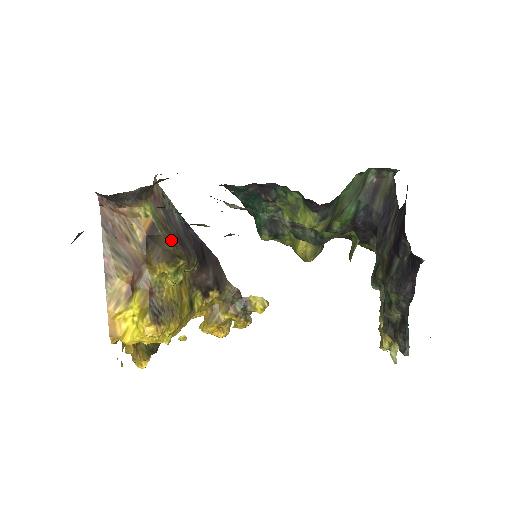
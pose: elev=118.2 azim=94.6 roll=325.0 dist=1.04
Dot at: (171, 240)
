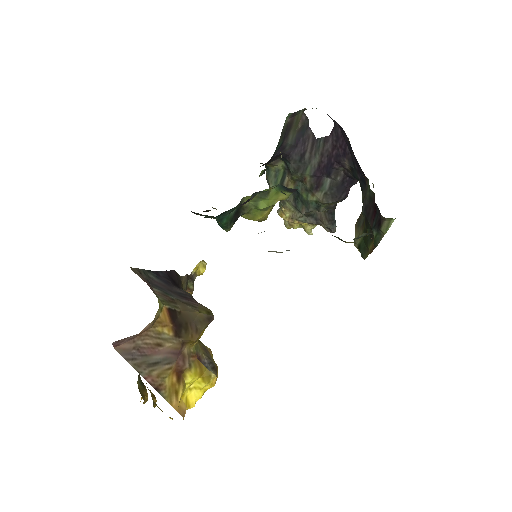
Dot at: (187, 306)
